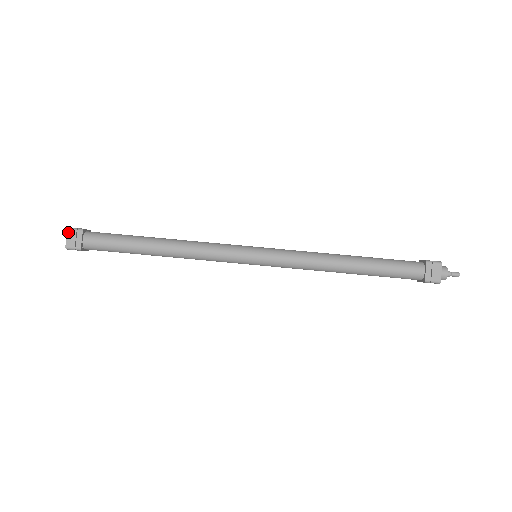
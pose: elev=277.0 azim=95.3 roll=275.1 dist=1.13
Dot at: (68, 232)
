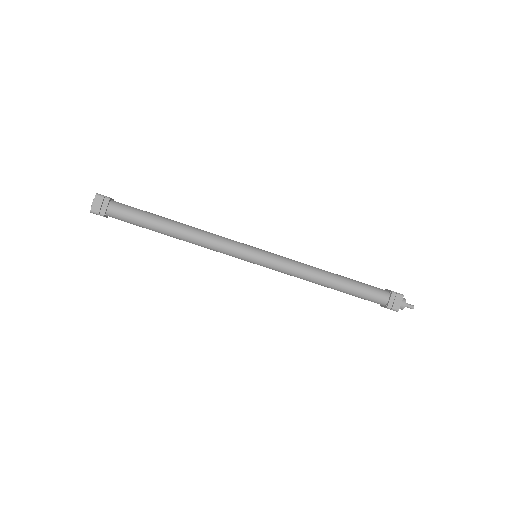
Dot at: (96, 197)
